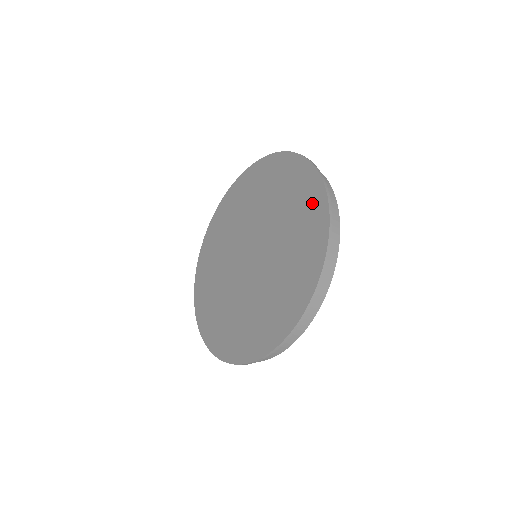
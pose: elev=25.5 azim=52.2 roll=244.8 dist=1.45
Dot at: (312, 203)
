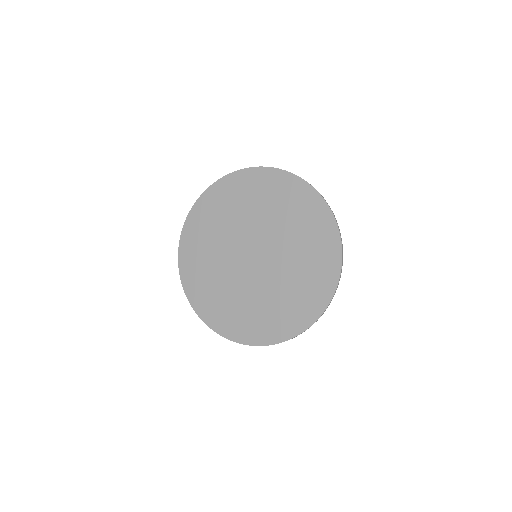
Dot at: (320, 222)
